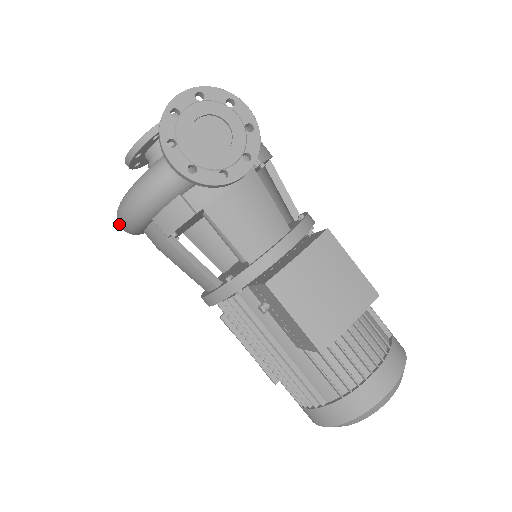
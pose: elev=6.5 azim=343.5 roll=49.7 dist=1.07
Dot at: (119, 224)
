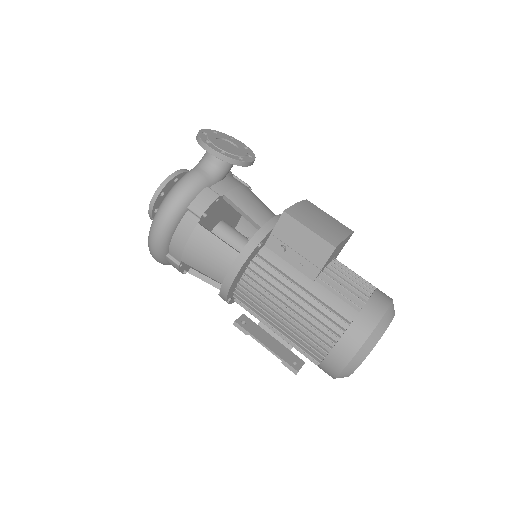
Dot at: (155, 227)
